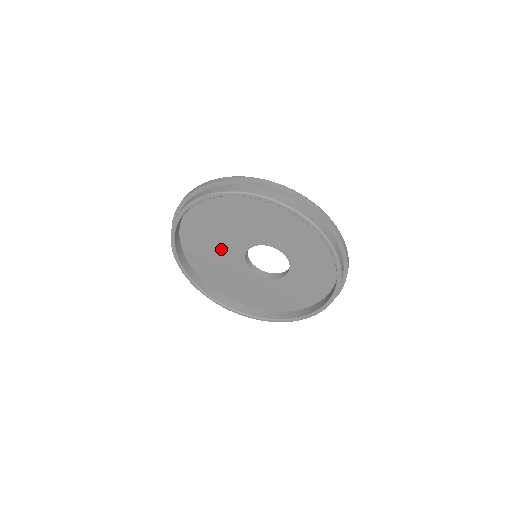
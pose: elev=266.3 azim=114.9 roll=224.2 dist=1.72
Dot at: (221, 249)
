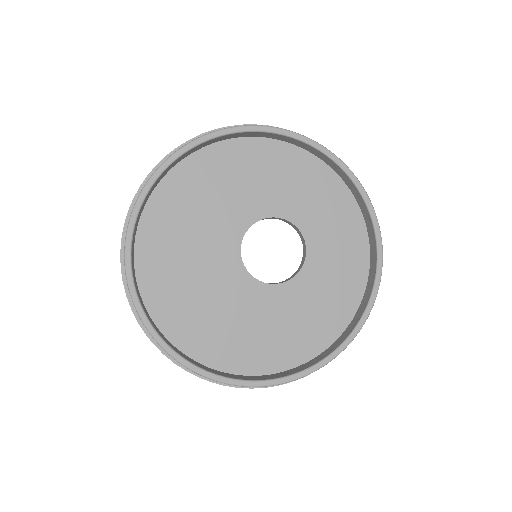
Dot at: (212, 286)
